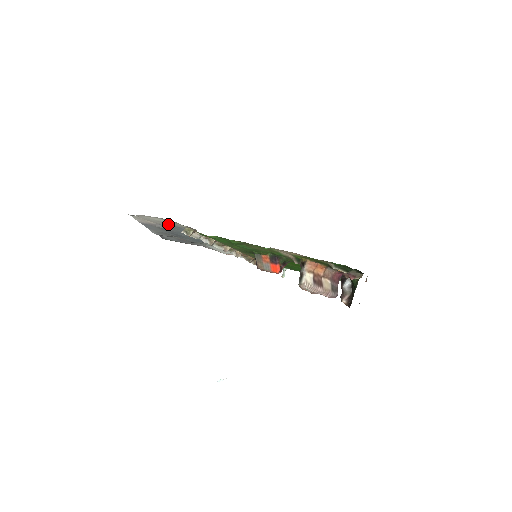
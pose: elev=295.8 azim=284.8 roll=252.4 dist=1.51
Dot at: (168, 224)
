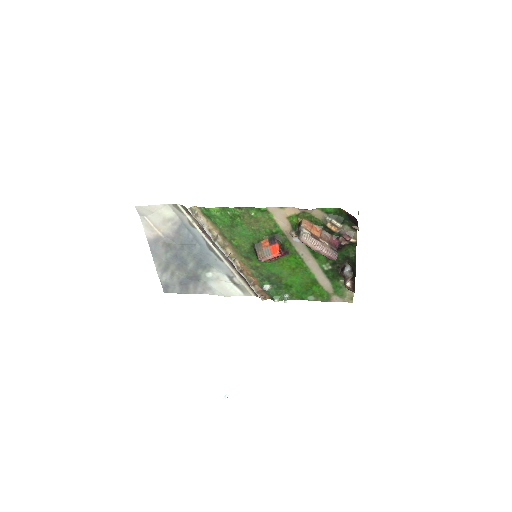
Dot at: (174, 224)
